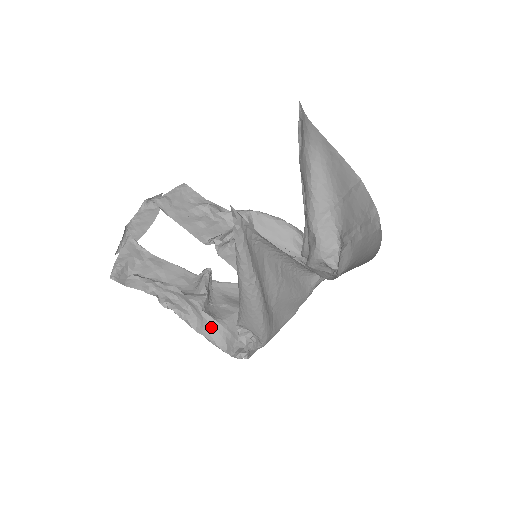
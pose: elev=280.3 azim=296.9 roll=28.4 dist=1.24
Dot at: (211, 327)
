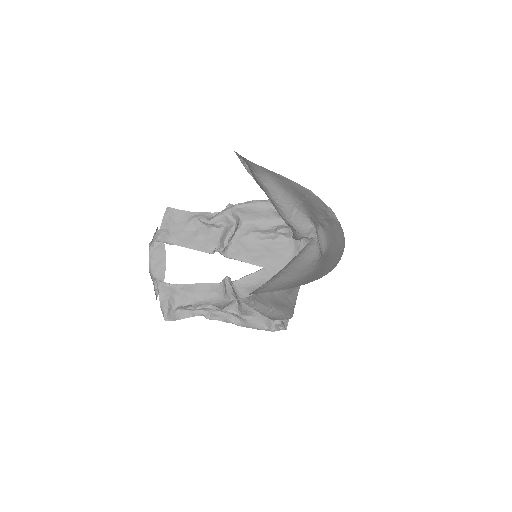
Dot at: (251, 322)
